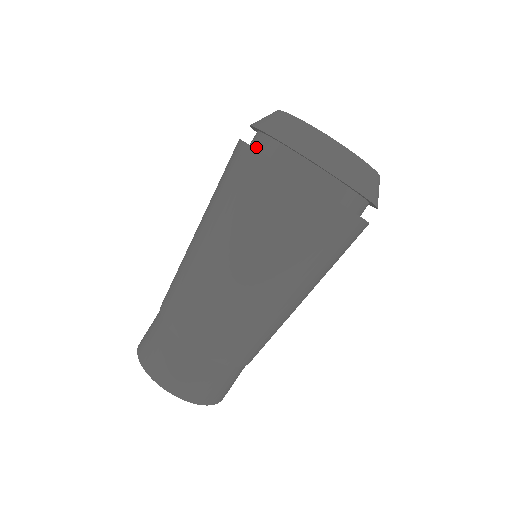
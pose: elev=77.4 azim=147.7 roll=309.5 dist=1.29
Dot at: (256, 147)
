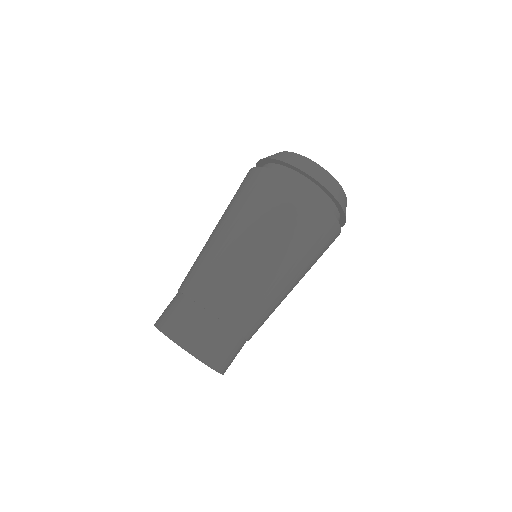
Dot at: occluded
